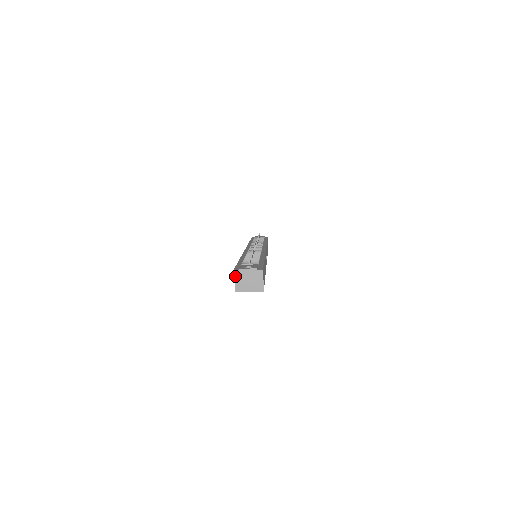
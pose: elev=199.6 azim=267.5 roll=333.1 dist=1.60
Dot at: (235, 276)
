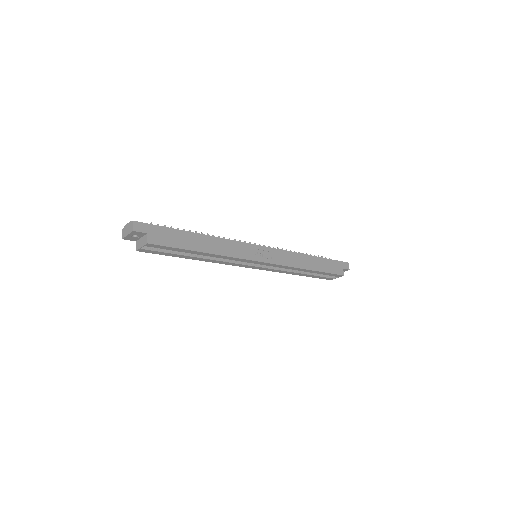
Dot at: (123, 233)
